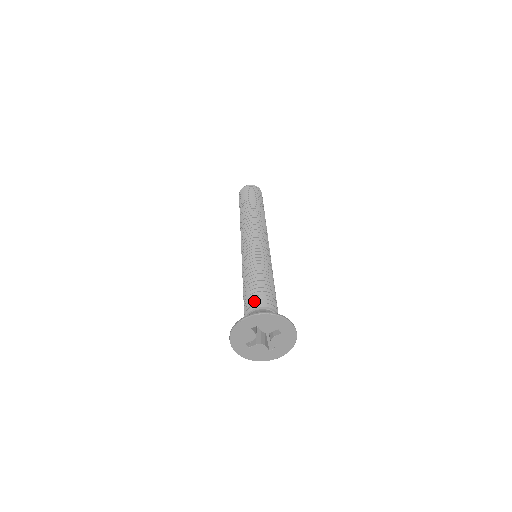
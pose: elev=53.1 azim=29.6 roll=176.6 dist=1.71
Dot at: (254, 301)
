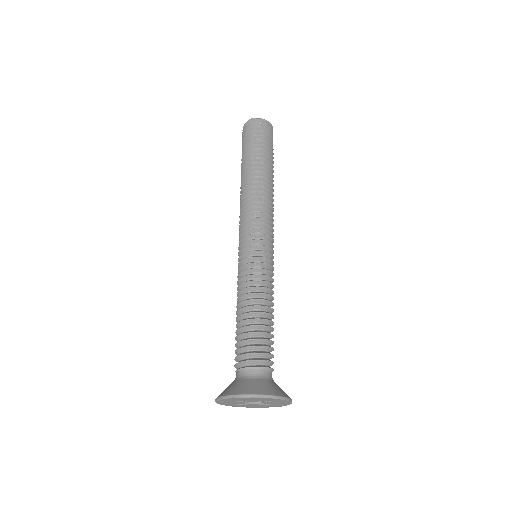
Dot at: (240, 356)
